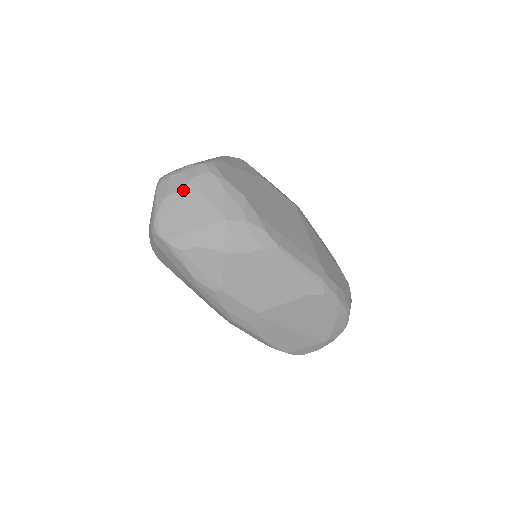
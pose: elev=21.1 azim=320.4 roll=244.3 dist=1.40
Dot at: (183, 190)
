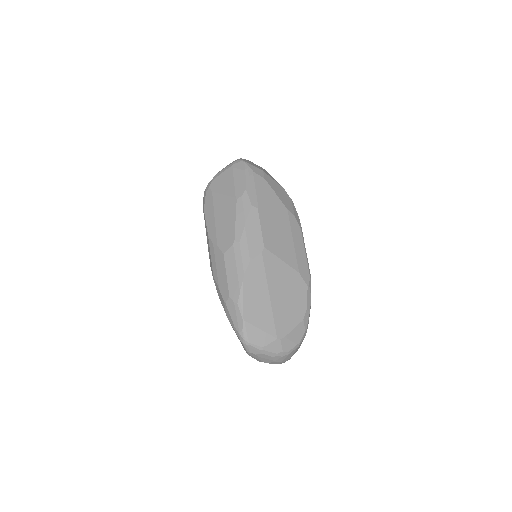
Dot at: occluded
